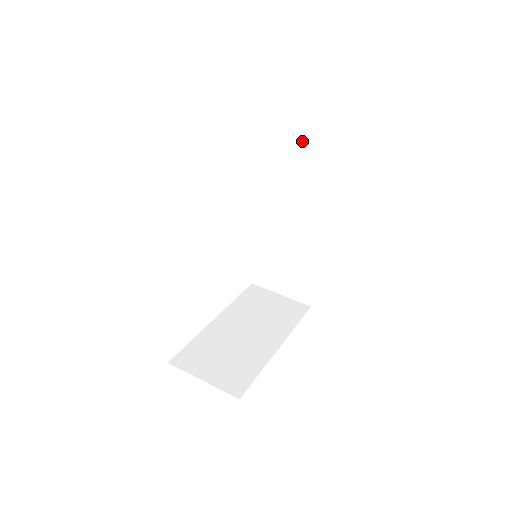
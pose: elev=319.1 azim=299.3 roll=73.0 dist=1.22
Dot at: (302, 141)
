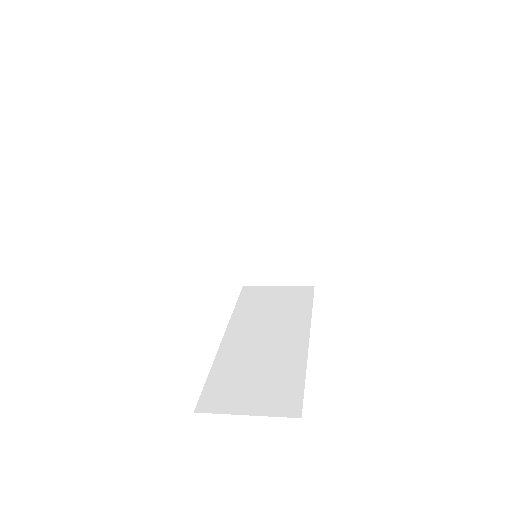
Dot at: (274, 287)
